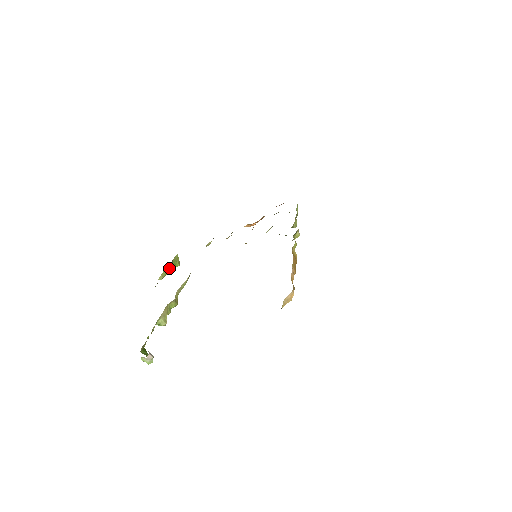
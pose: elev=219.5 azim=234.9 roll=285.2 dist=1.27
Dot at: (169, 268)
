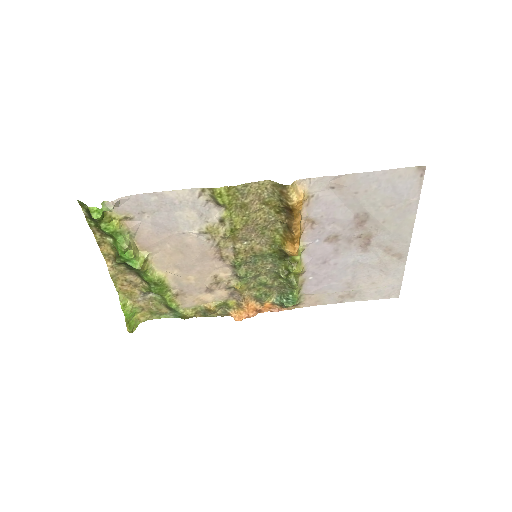
Dot at: (130, 308)
